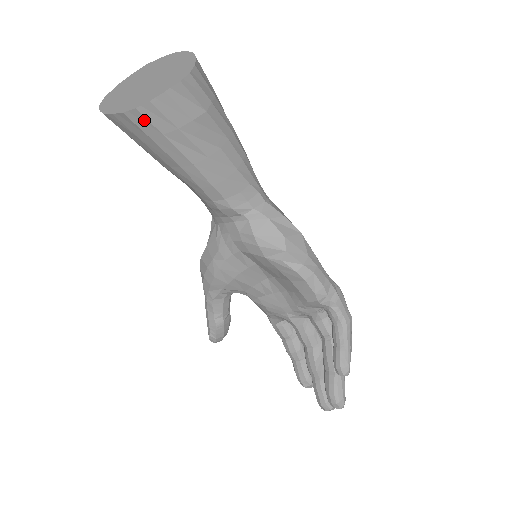
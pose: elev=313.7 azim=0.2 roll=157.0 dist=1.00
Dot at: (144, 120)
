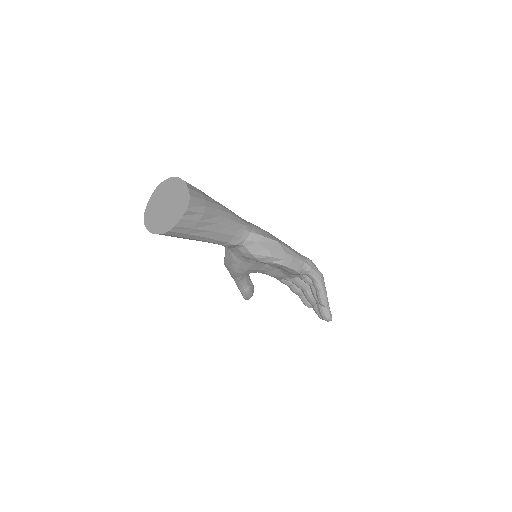
Dot at: (174, 233)
